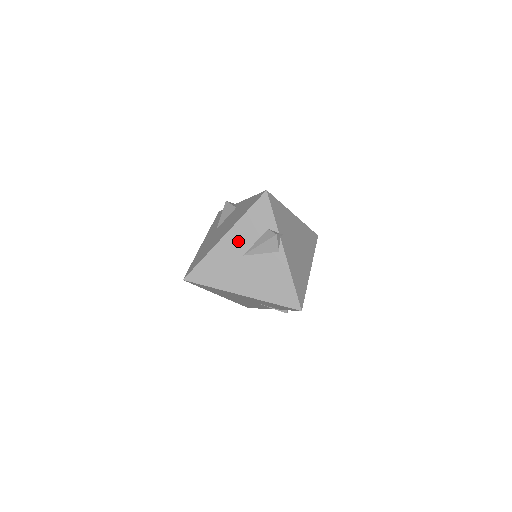
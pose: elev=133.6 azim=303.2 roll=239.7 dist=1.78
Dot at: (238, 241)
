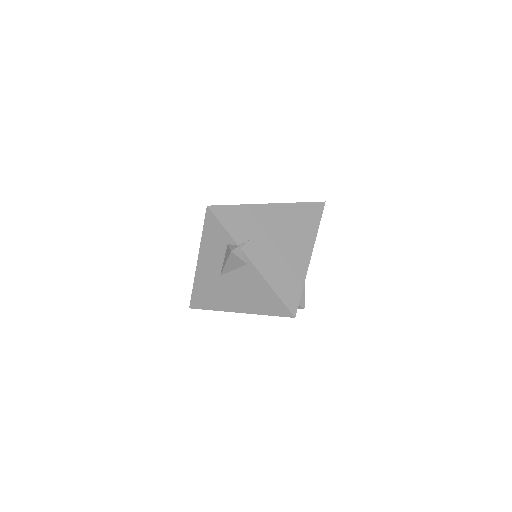
Dot at: (210, 263)
